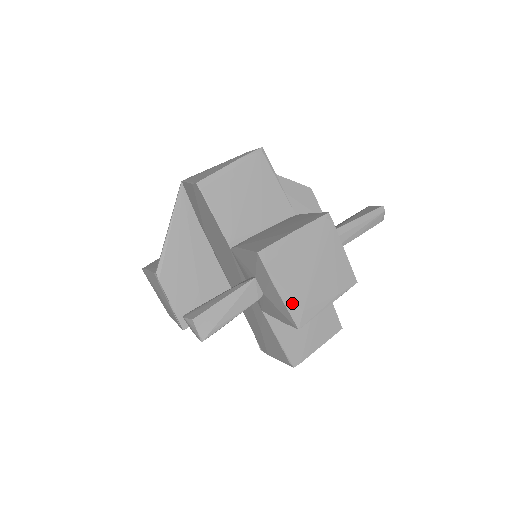
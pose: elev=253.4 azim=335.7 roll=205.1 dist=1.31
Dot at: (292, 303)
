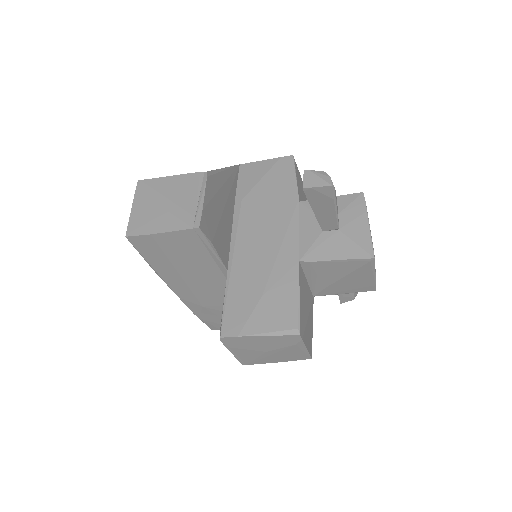
Dot at: occluded
